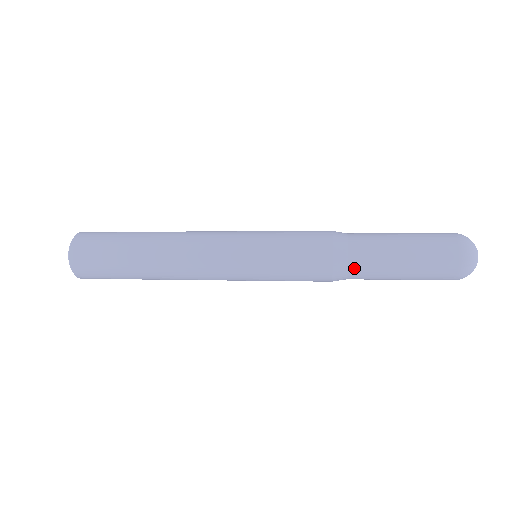
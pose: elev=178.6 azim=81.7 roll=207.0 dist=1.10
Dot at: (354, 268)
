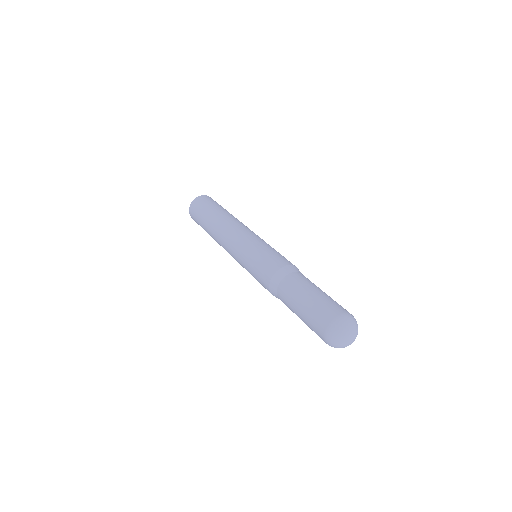
Dot at: occluded
